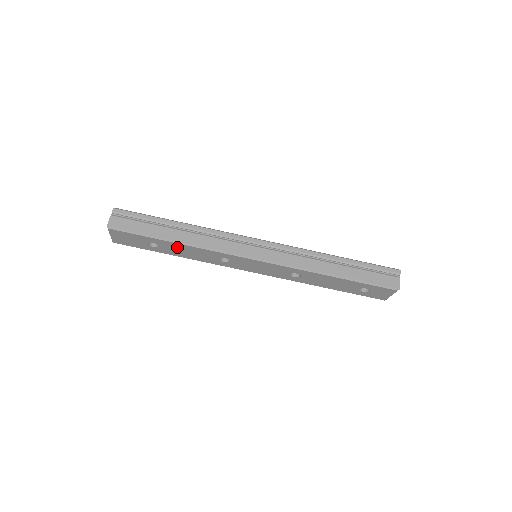
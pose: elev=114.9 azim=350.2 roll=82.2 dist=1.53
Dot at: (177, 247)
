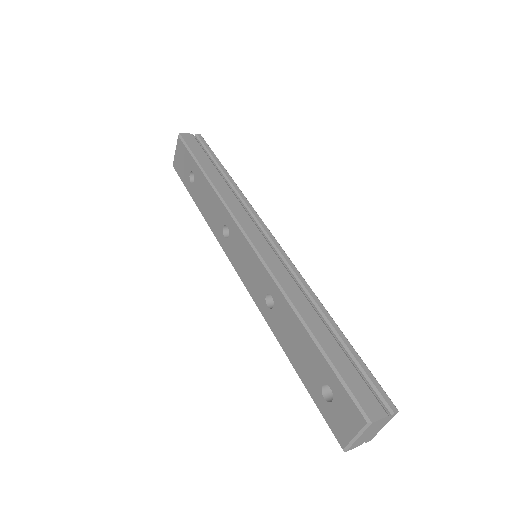
Dot at: (204, 188)
